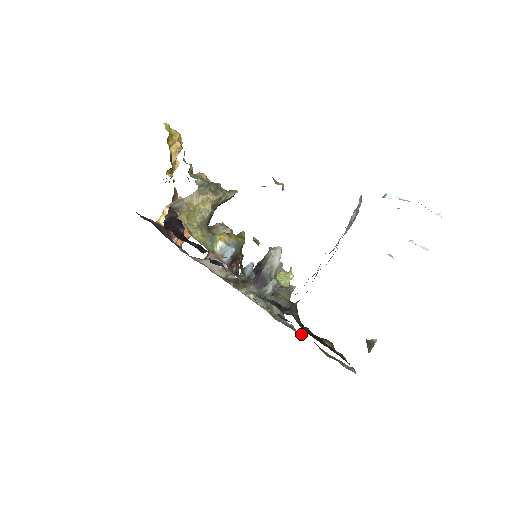
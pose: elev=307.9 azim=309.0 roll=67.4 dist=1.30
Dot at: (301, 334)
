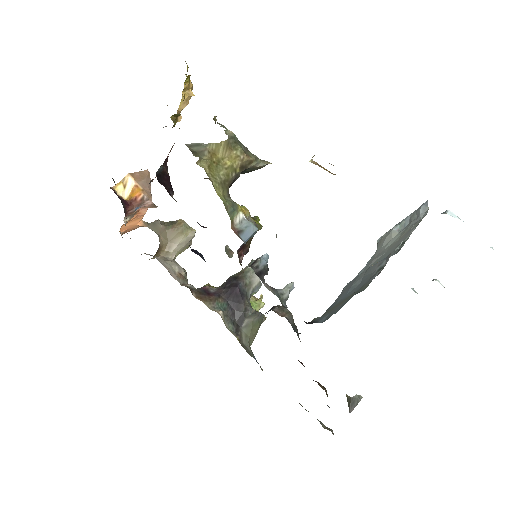
Dot at: occluded
